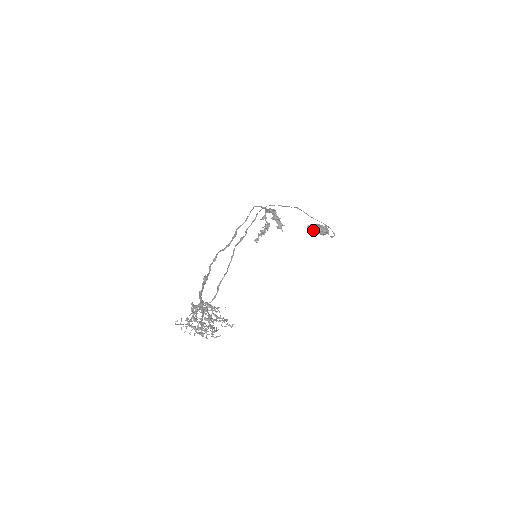
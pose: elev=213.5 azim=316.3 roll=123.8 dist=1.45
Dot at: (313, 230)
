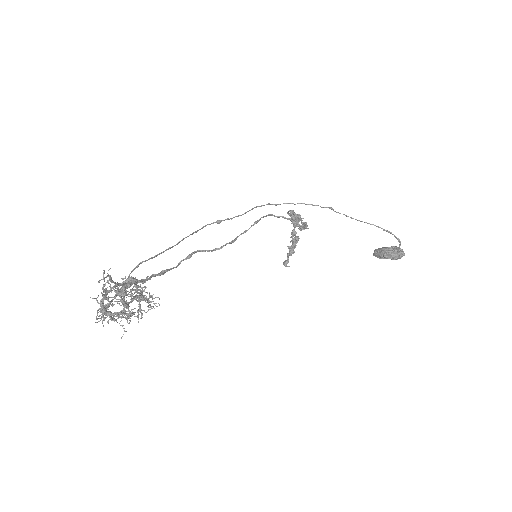
Dot at: (380, 254)
